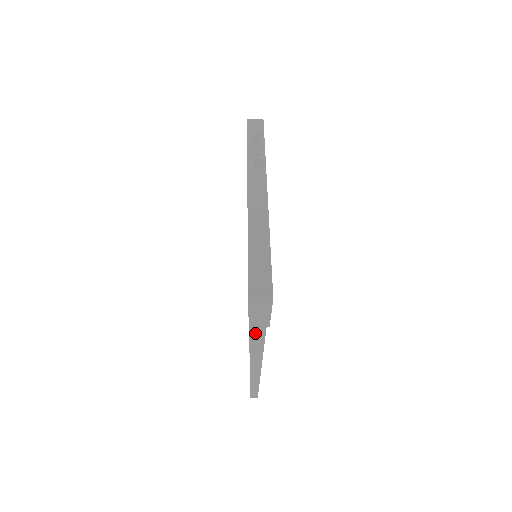
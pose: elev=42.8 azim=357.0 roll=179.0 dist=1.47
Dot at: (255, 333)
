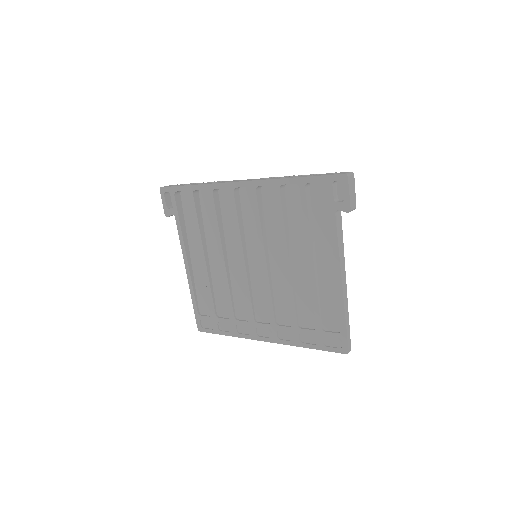
Dot at: (340, 243)
